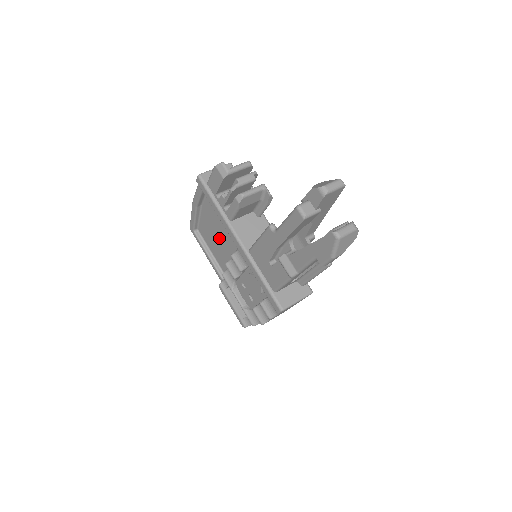
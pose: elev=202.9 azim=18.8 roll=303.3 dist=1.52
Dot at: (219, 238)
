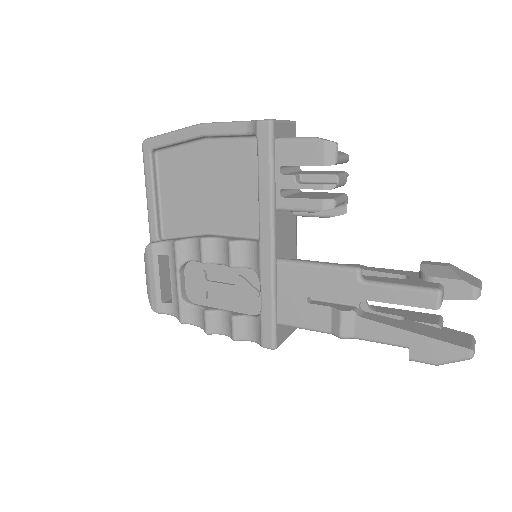
Dot at: (203, 195)
